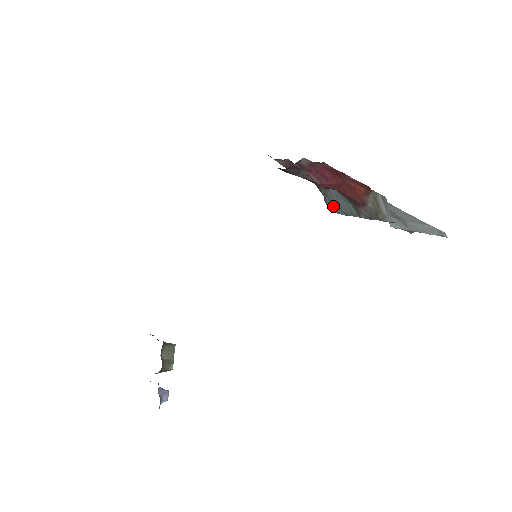
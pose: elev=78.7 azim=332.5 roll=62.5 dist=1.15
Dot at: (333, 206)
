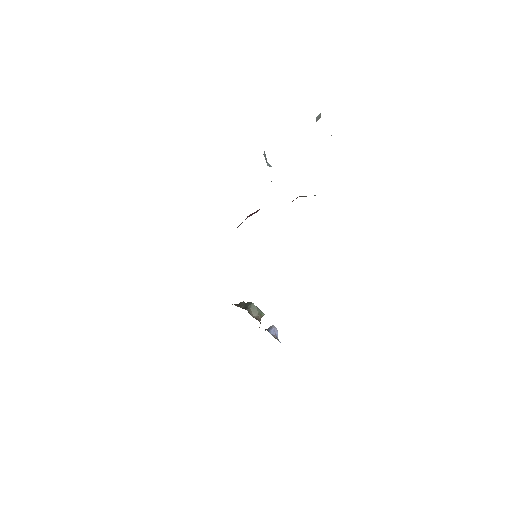
Dot at: occluded
